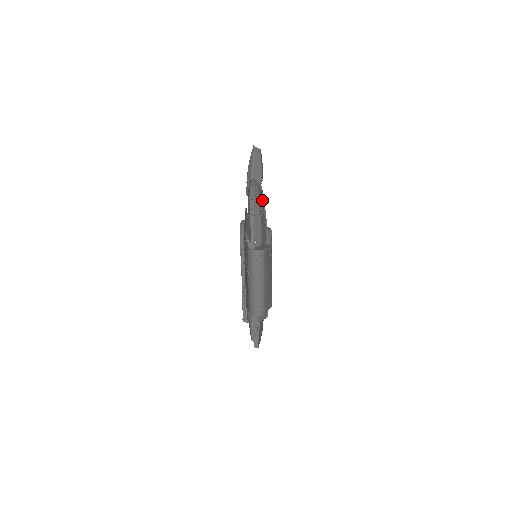
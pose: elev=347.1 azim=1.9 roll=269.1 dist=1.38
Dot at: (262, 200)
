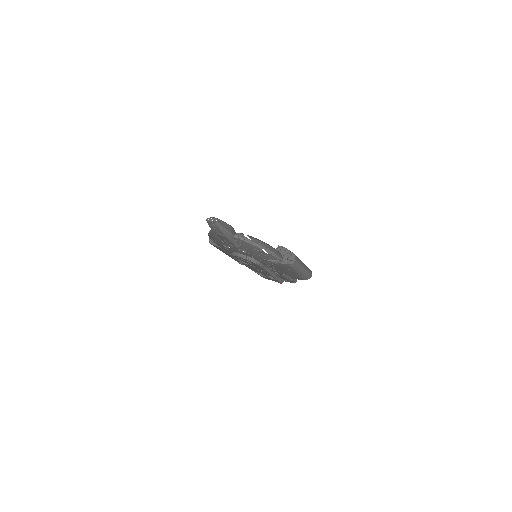
Dot at: occluded
